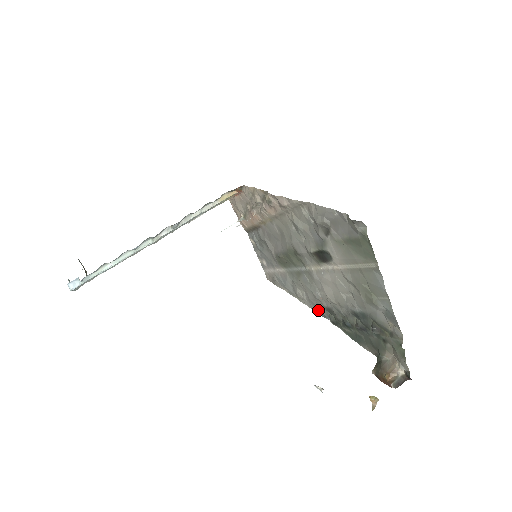
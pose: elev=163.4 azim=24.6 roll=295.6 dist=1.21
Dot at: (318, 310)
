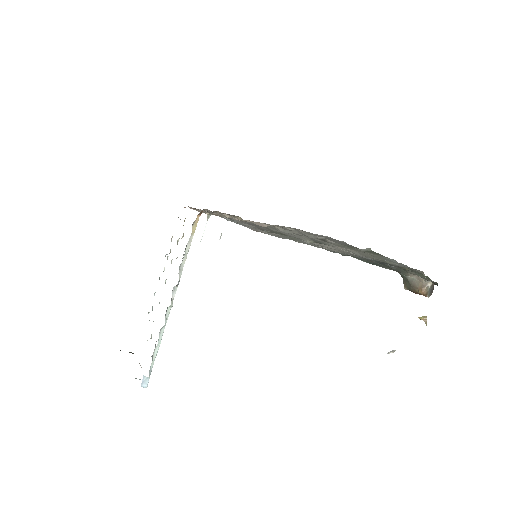
Dot at: occluded
